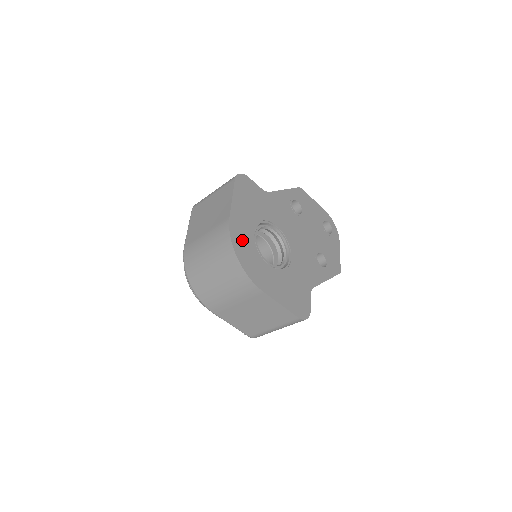
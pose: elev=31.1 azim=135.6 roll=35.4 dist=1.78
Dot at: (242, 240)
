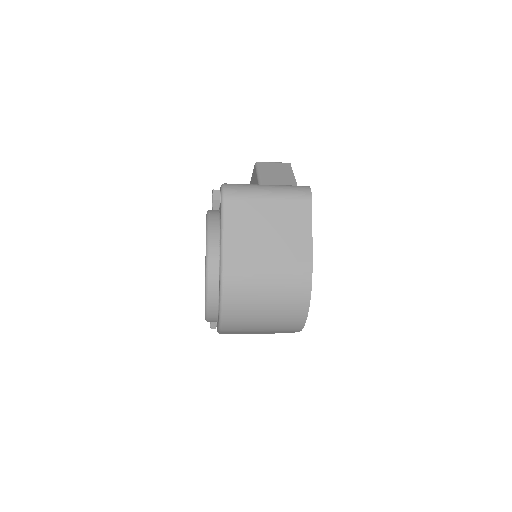
Dot at: occluded
